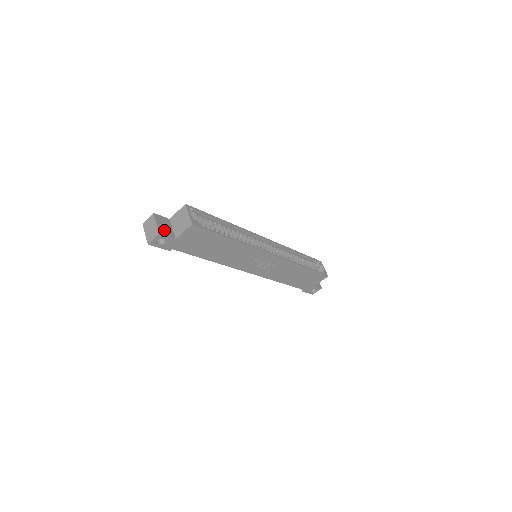
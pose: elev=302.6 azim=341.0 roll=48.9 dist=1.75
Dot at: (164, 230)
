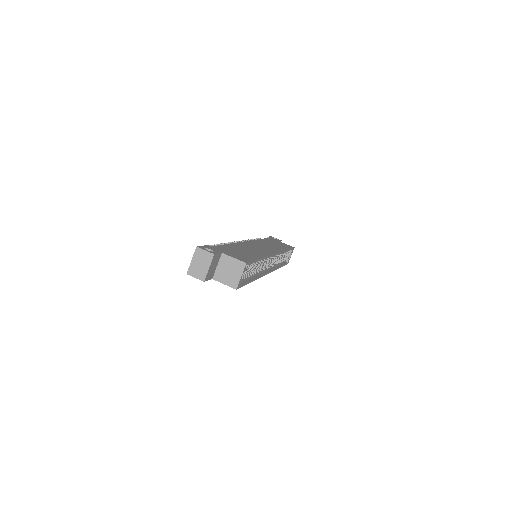
Dot at: (210, 273)
